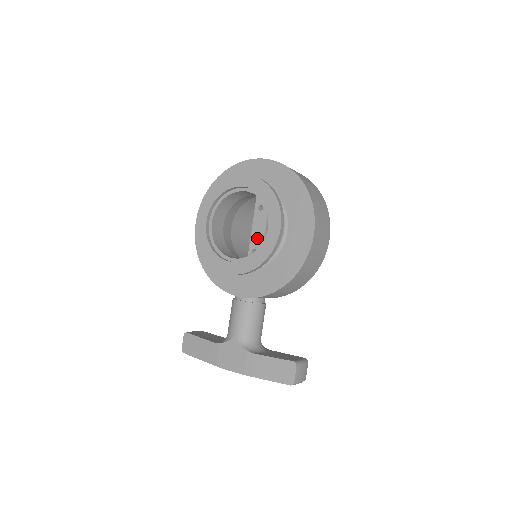
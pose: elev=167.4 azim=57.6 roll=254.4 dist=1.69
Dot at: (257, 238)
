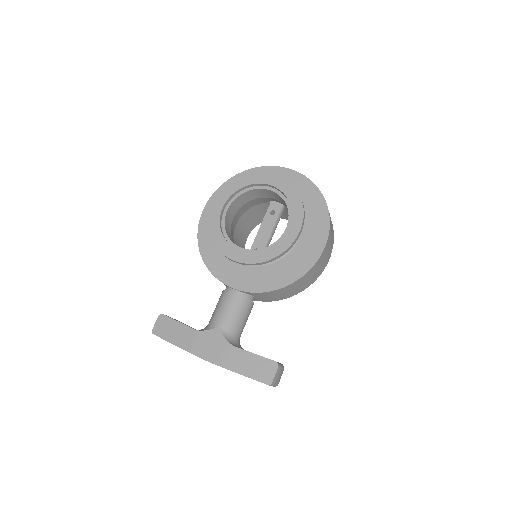
Dot at: (262, 239)
